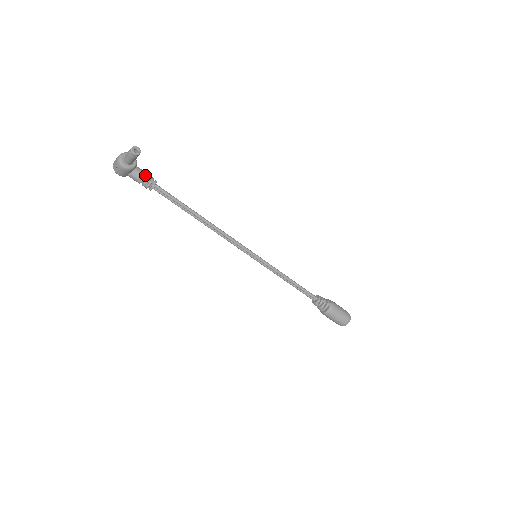
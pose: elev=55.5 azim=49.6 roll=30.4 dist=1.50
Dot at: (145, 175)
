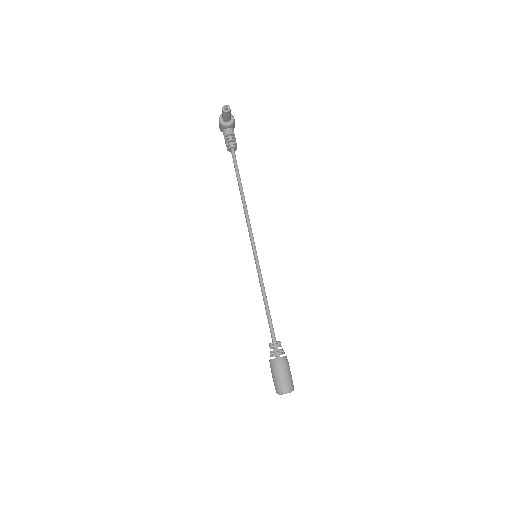
Dot at: (231, 137)
